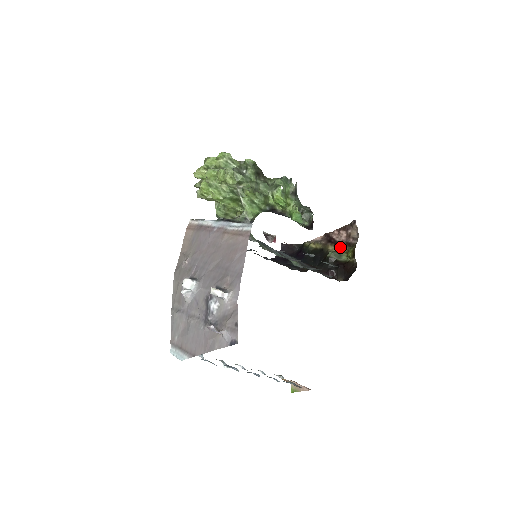
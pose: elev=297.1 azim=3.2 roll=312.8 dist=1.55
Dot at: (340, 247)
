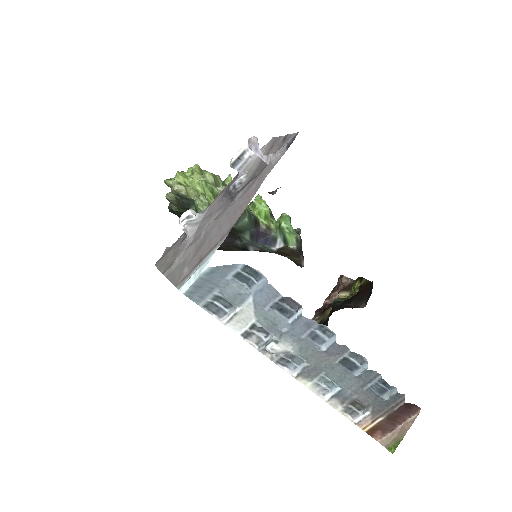
Dot at: occluded
